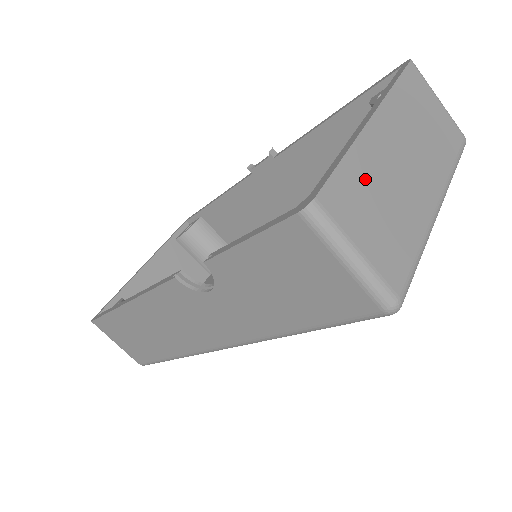
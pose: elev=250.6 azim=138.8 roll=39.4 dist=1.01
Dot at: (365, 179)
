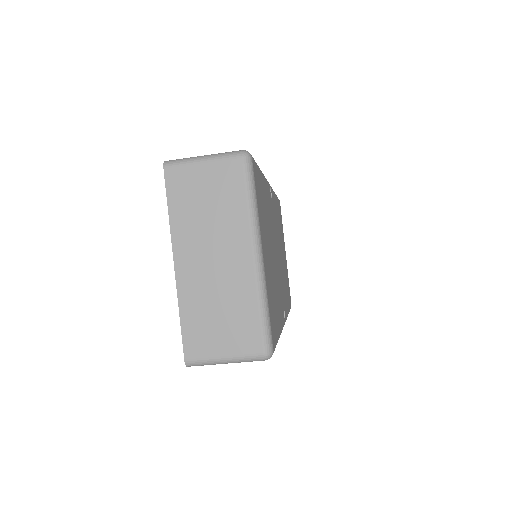
Dot at: (199, 312)
